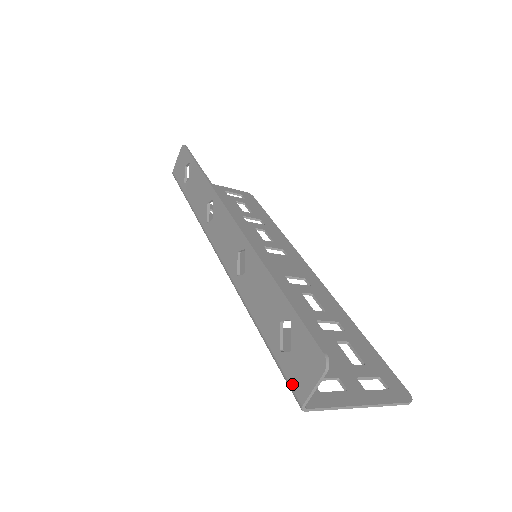
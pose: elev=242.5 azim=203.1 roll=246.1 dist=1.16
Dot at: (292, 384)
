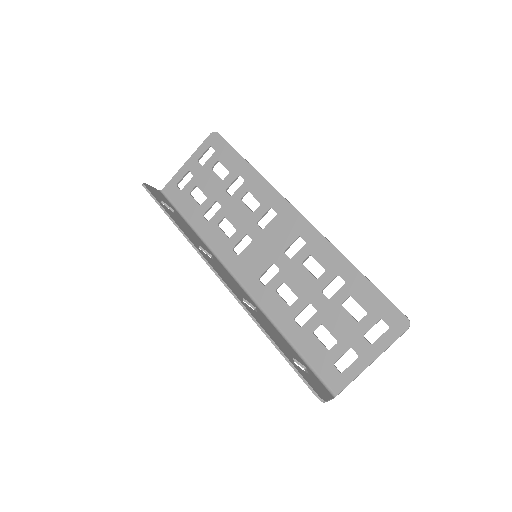
Dot at: occluded
